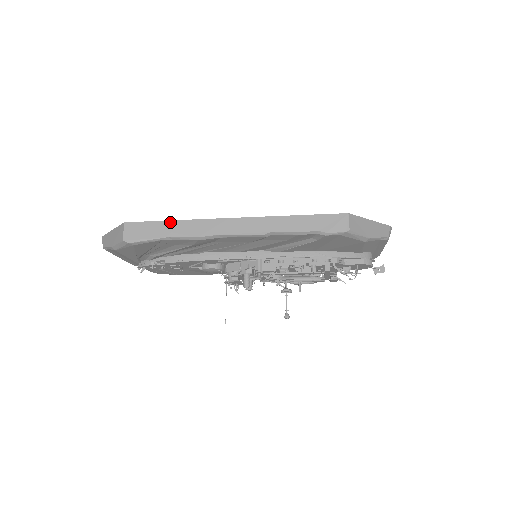
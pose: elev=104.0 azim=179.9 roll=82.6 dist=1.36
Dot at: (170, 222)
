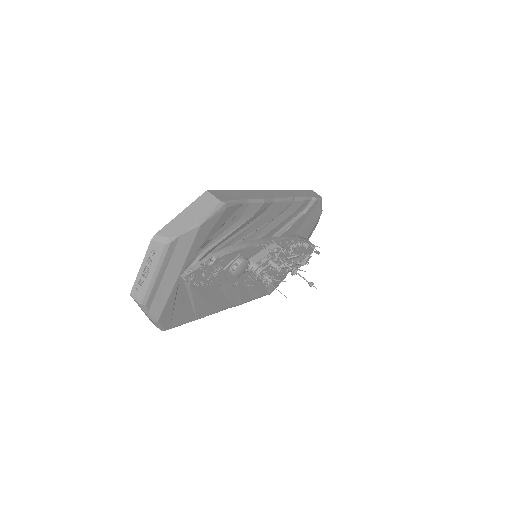
Dot at: (238, 191)
